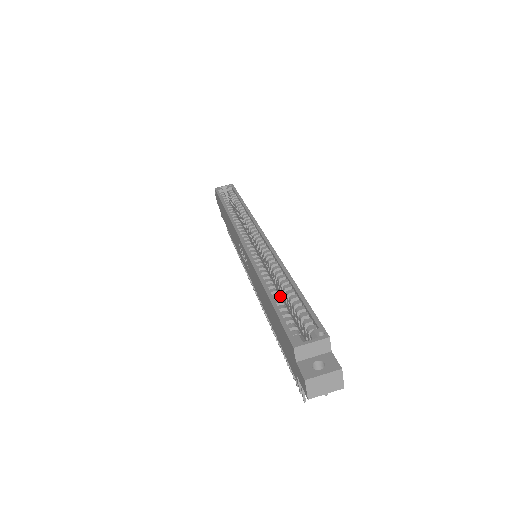
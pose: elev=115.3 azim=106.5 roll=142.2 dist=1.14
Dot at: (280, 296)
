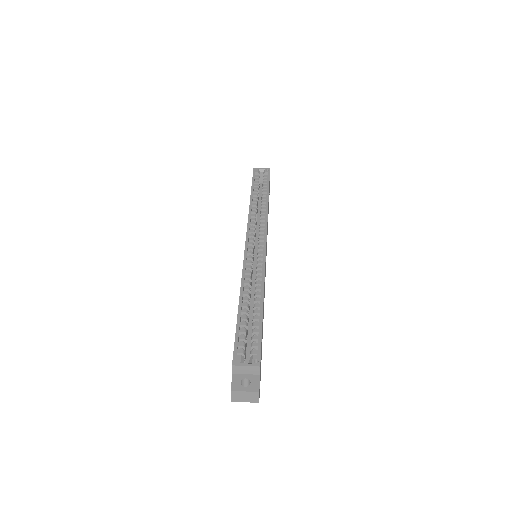
Dot at: occluded
